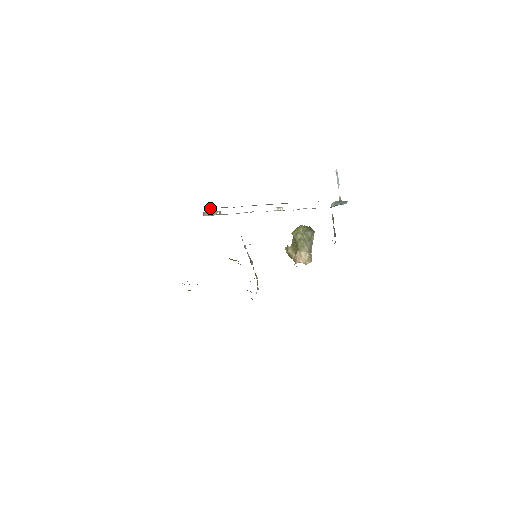
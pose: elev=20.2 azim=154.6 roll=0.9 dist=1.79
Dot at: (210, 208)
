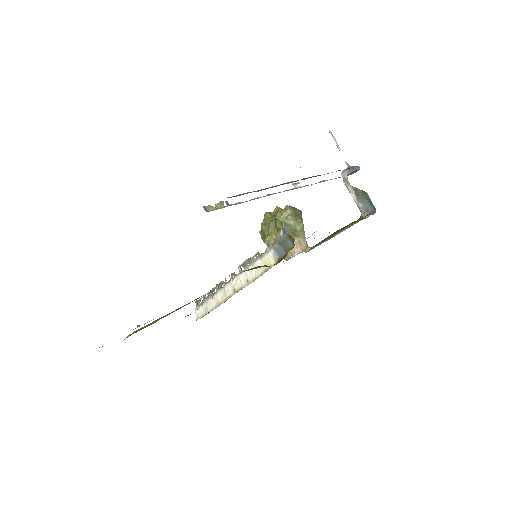
Dot at: (228, 197)
